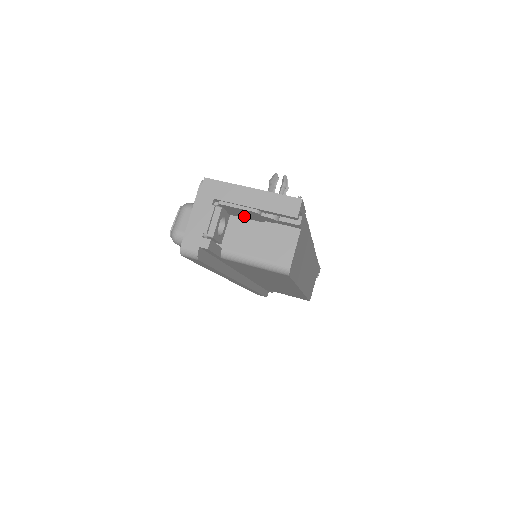
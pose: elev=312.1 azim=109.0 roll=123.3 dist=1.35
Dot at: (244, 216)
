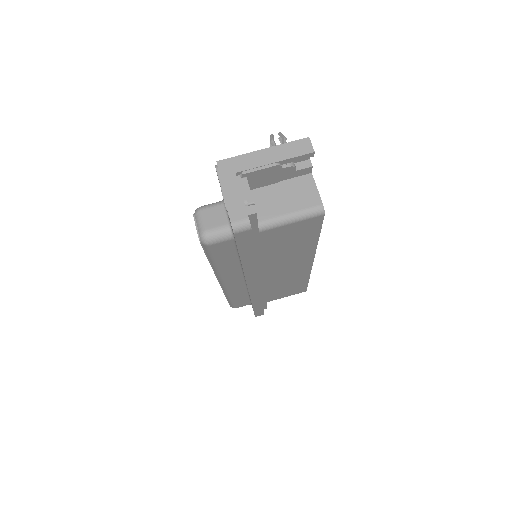
Dot at: (262, 183)
